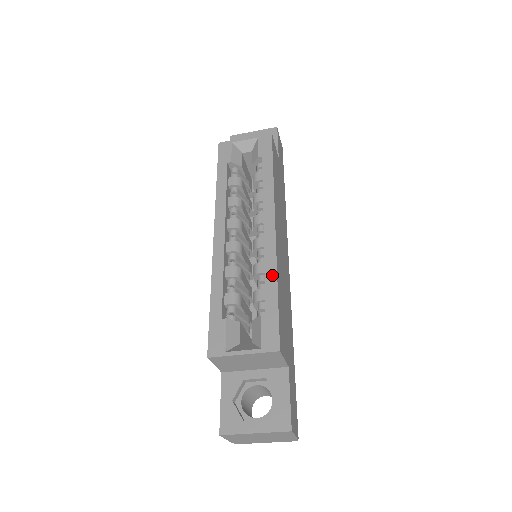
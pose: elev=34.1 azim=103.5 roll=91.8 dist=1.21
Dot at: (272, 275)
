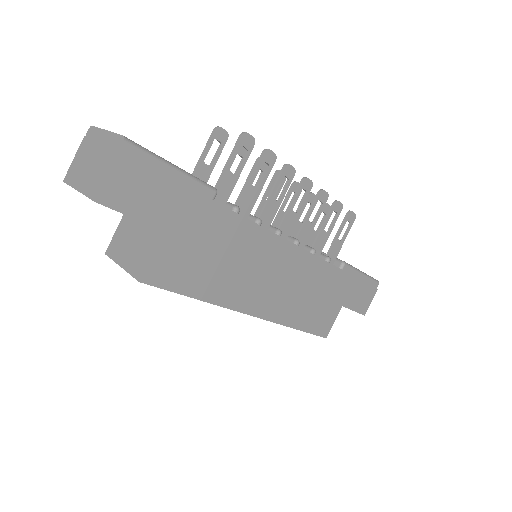
Dot at: (286, 326)
